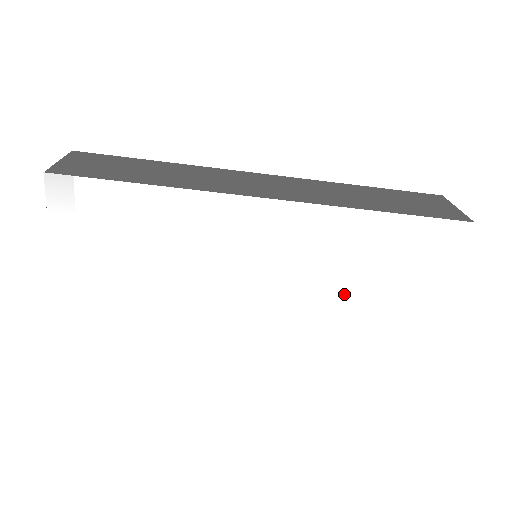
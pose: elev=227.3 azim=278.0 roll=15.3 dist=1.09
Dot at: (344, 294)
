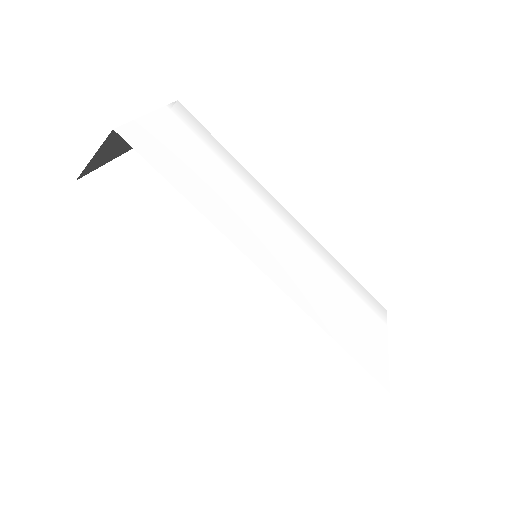
Dot at: (329, 297)
